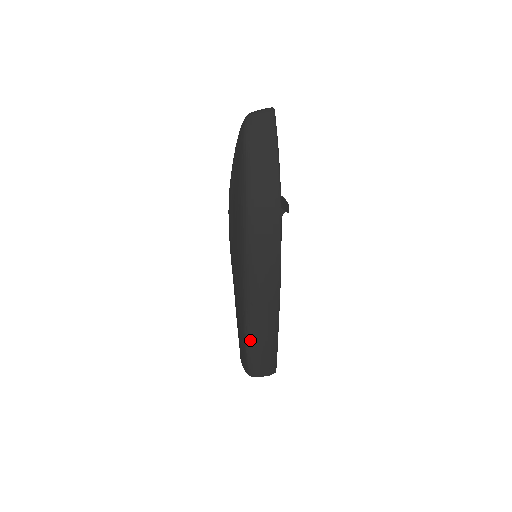
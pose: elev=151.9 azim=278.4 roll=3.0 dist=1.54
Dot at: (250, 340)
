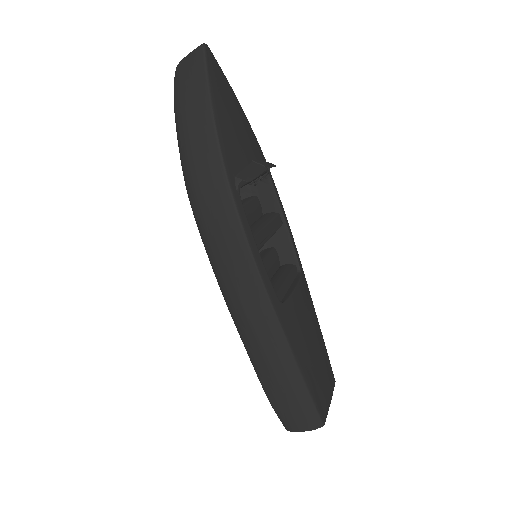
Dot at: (261, 376)
